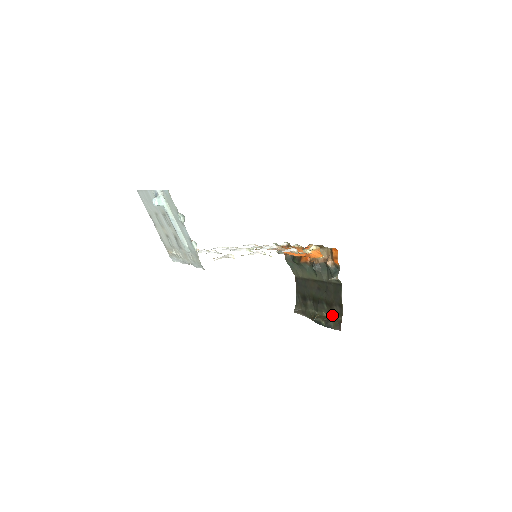
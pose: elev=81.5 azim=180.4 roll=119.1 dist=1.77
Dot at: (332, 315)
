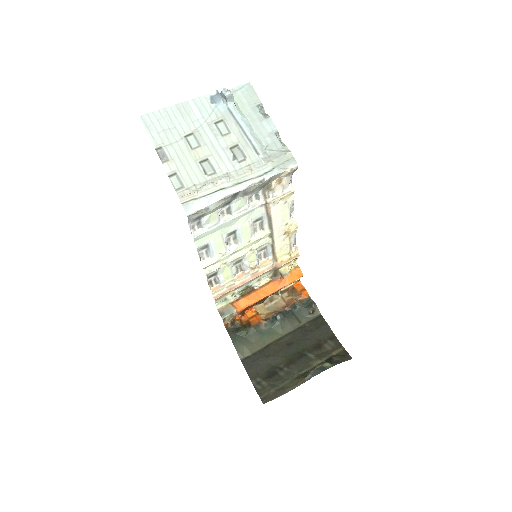
Dot at: (328, 356)
